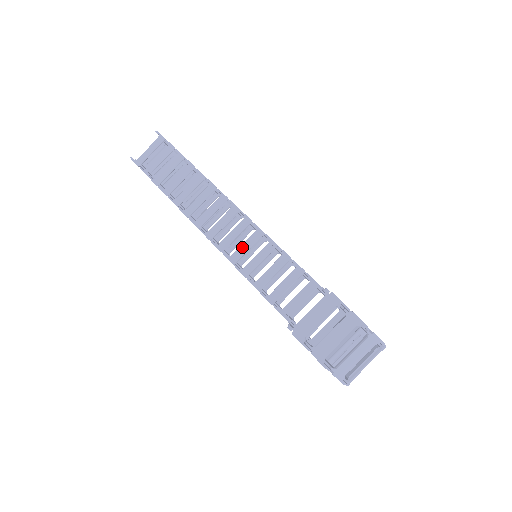
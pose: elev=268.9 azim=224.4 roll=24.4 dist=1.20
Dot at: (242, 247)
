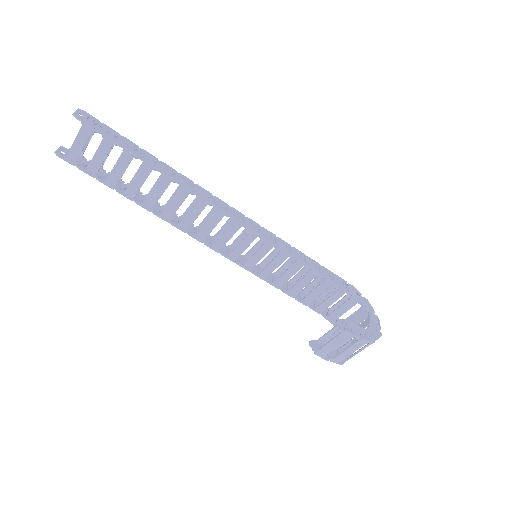
Dot at: (239, 247)
